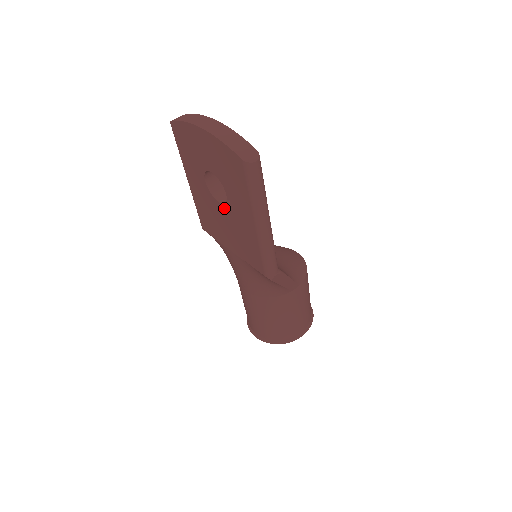
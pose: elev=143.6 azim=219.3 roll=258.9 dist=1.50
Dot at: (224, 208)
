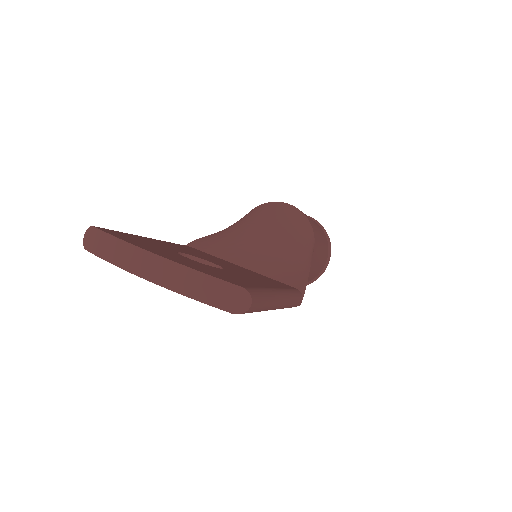
Dot at: occluded
